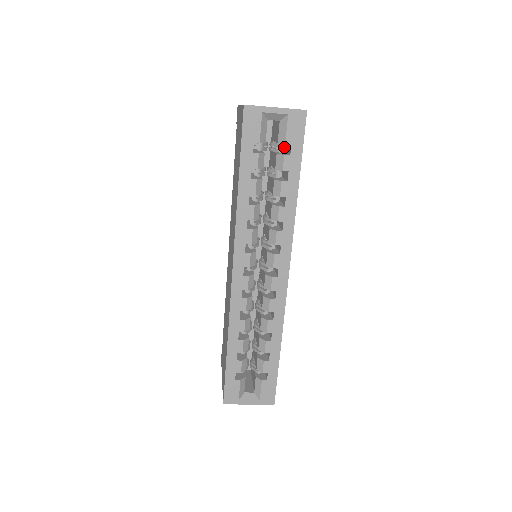
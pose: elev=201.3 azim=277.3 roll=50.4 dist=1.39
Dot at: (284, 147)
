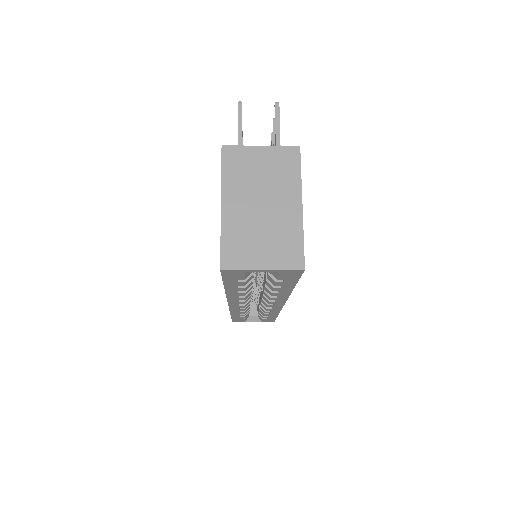
Dot at: occluded
